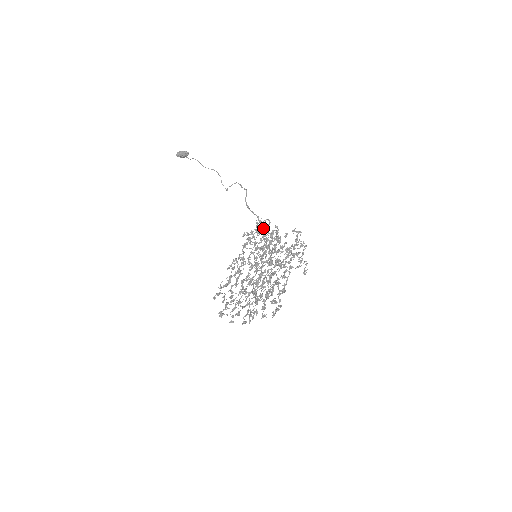
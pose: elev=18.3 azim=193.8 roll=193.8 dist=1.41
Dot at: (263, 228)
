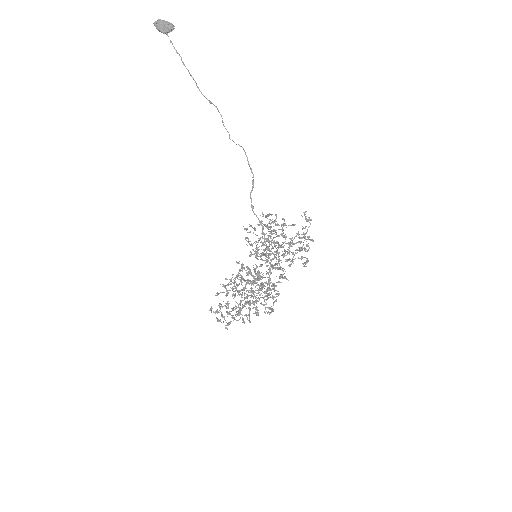
Dot at: (266, 247)
